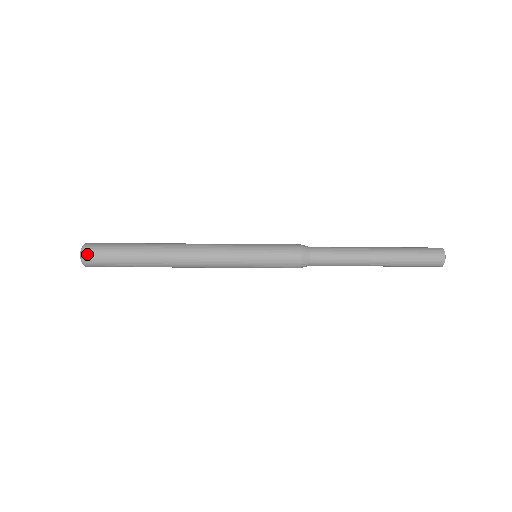
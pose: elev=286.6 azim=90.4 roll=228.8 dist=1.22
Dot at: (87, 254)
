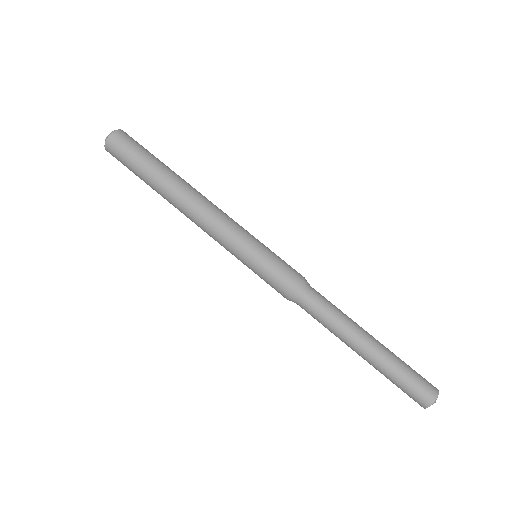
Dot at: (111, 142)
